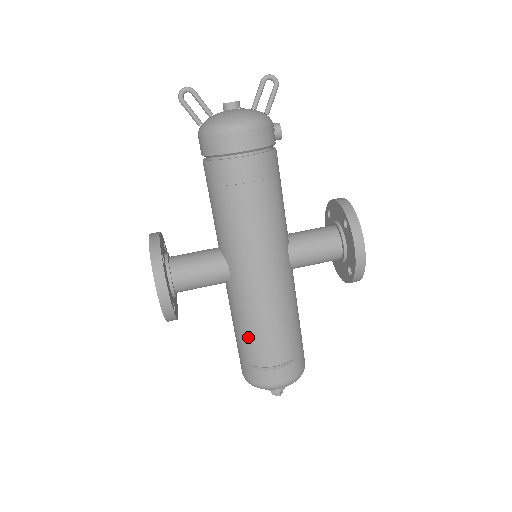
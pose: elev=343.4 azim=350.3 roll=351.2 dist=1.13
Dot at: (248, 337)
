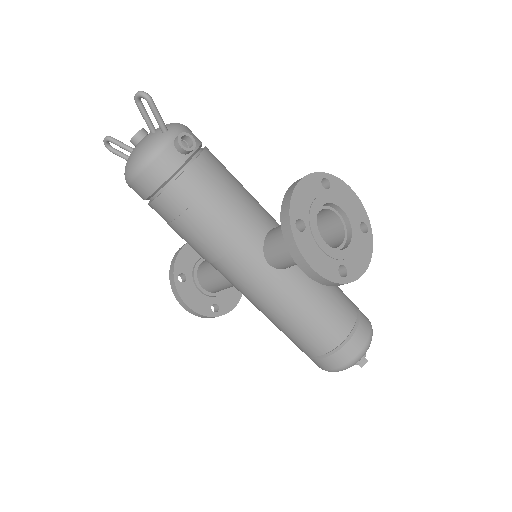
Dot at: occluded
